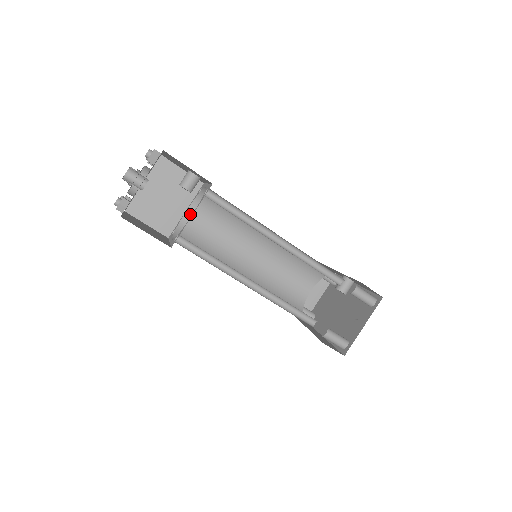
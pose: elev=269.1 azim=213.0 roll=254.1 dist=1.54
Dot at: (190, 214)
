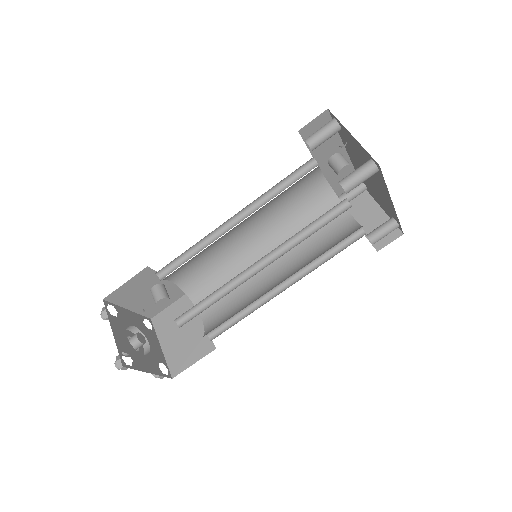
Dot at: (205, 315)
